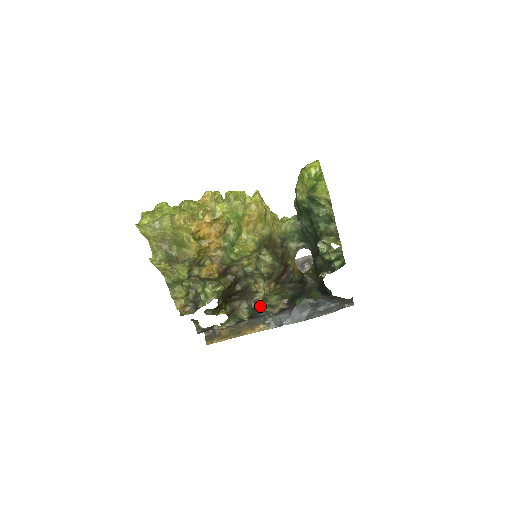
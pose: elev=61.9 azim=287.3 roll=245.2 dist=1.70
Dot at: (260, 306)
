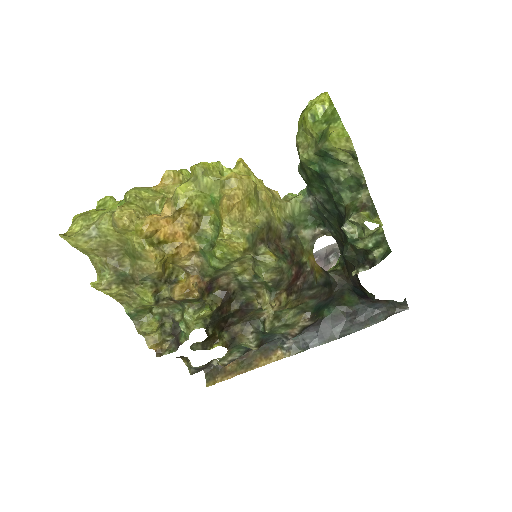
Dot at: (271, 328)
